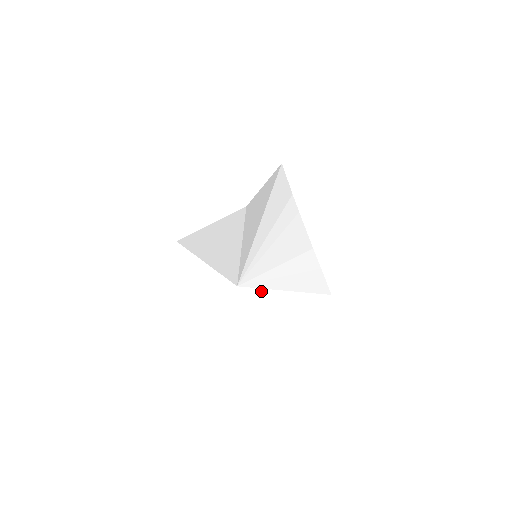
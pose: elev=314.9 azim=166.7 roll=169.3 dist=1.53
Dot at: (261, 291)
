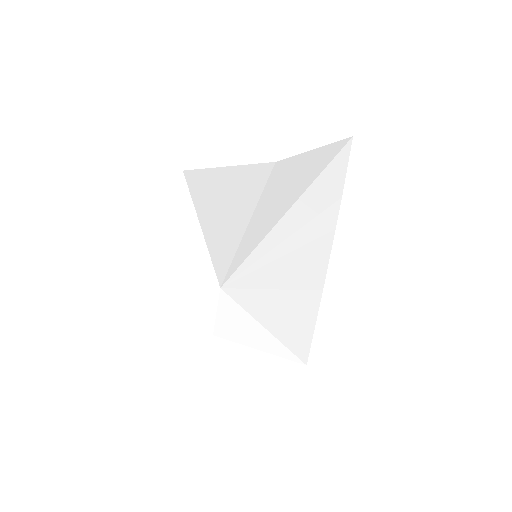
Dot at: (239, 309)
